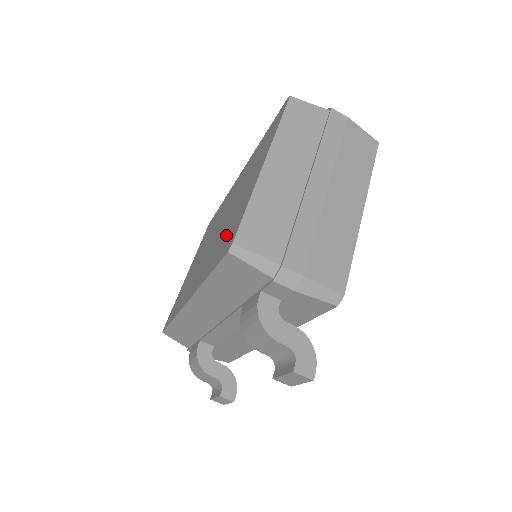
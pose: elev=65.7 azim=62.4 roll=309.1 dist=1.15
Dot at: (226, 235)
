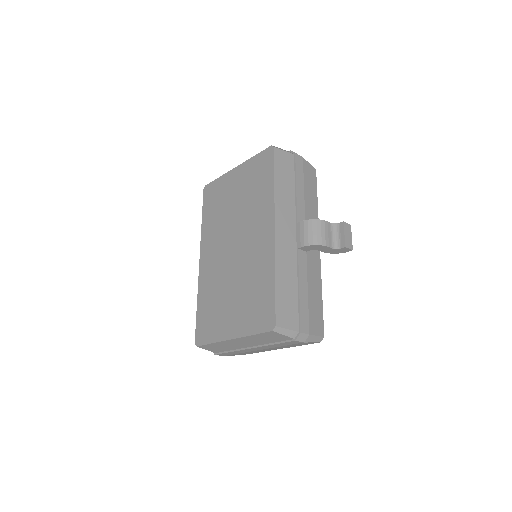
Dot at: (210, 312)
